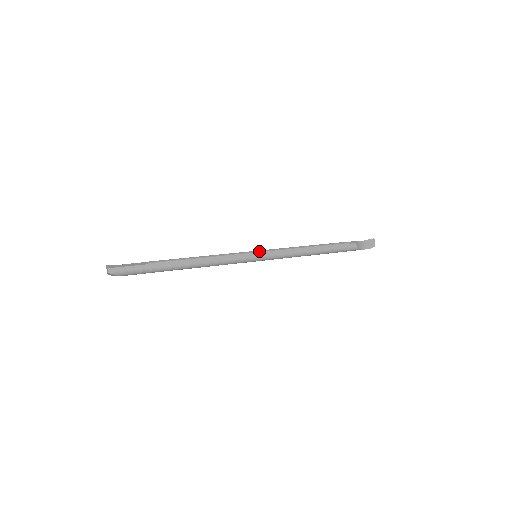
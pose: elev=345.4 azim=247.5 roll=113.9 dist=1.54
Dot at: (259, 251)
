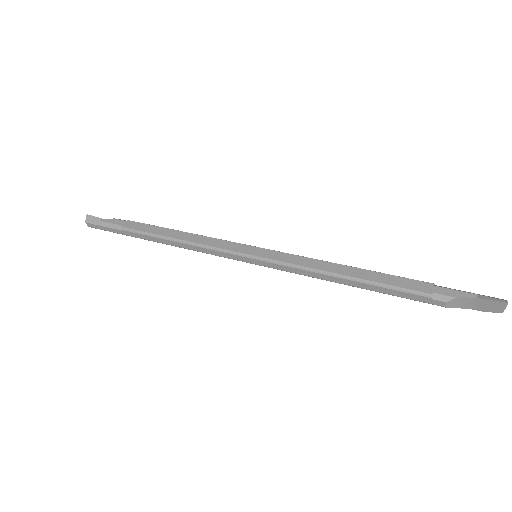
Dot at: (255, 258)
